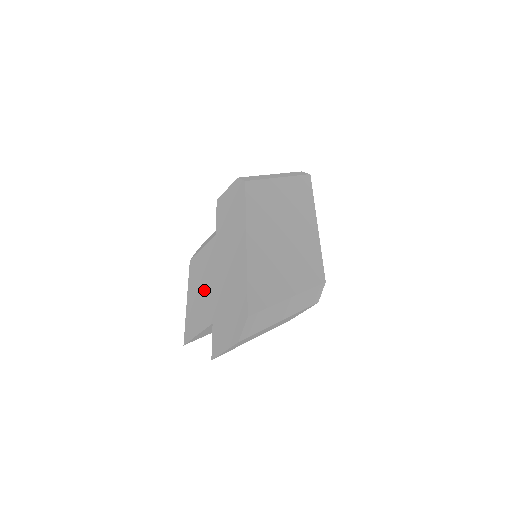
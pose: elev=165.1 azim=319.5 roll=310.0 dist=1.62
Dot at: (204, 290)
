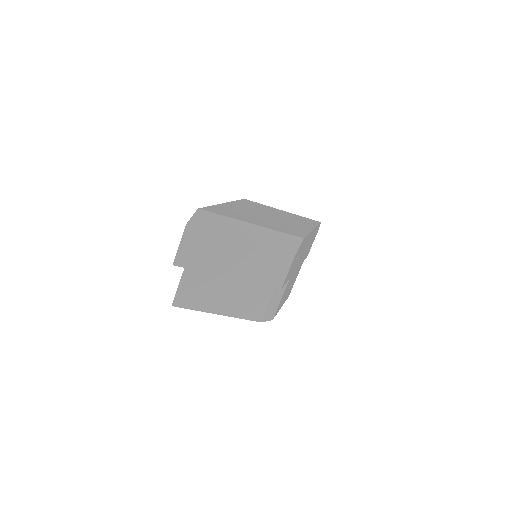
Dot at: occluded
